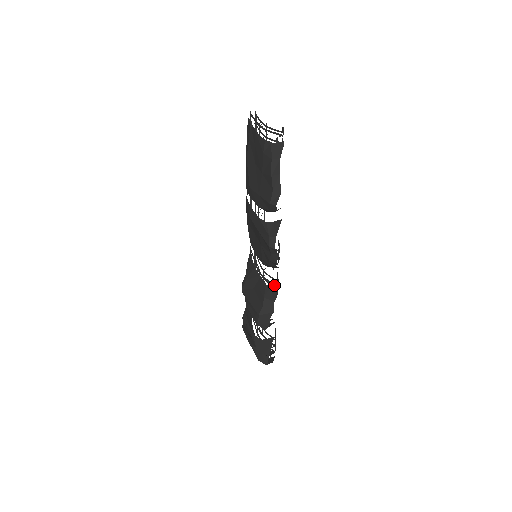
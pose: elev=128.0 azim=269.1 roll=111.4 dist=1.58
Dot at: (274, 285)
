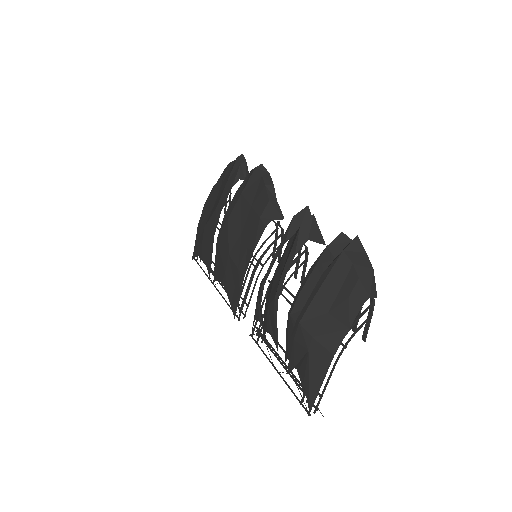
Dot at: occluded
